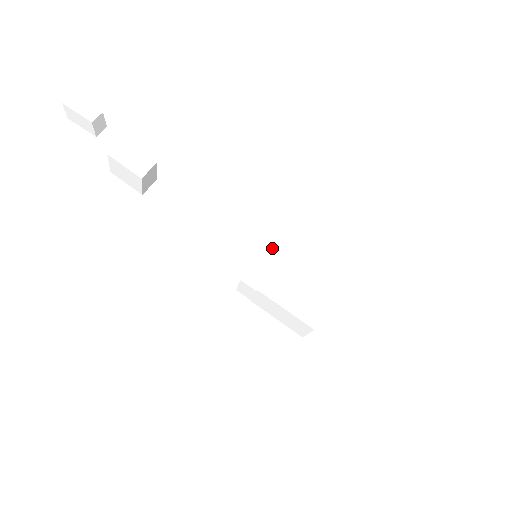
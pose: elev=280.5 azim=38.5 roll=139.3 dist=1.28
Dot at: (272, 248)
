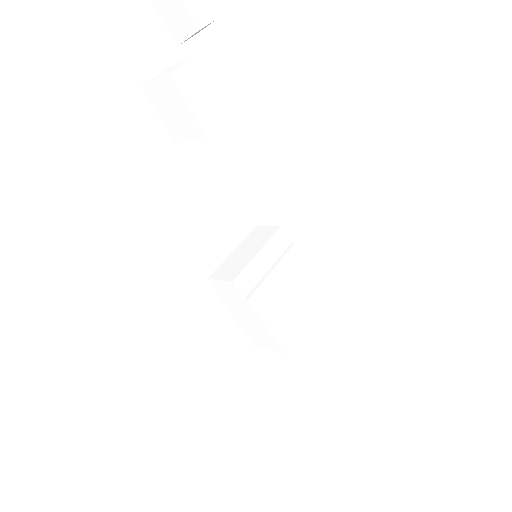
Dot at: (271, 248)
